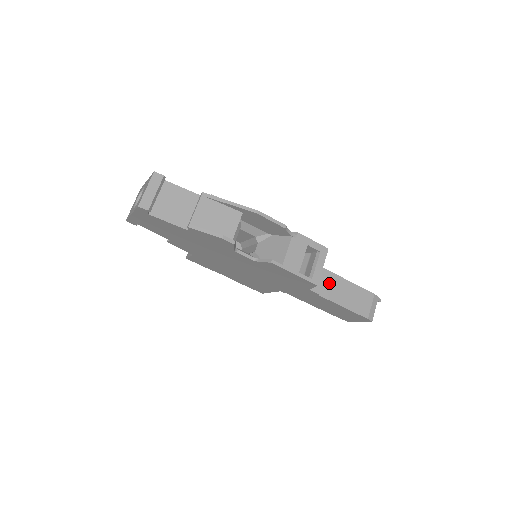
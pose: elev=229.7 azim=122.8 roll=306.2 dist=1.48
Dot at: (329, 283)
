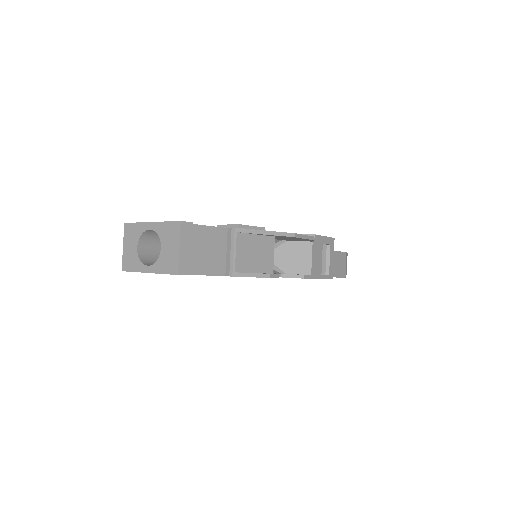
Dot at: occluded
